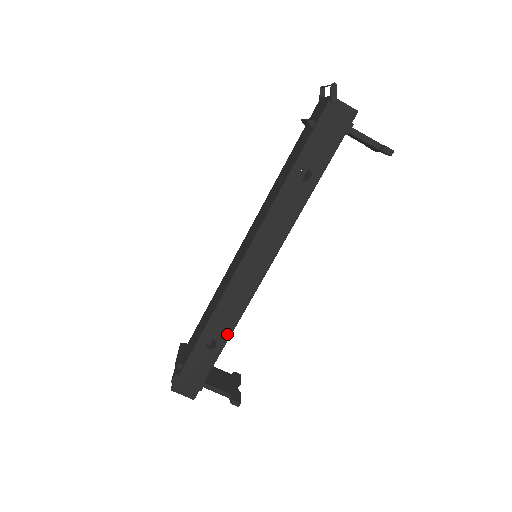
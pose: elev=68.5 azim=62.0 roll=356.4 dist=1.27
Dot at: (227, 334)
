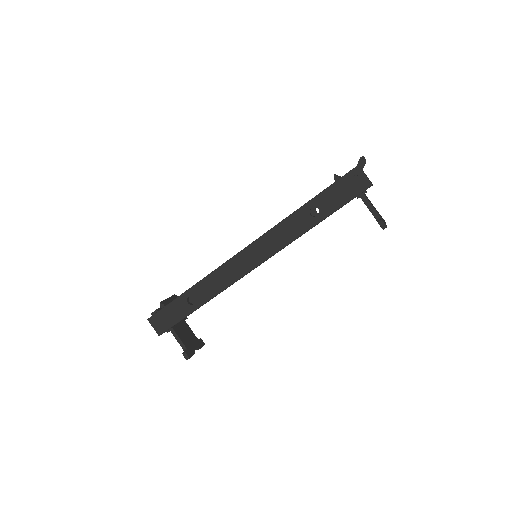
Dot at: (205, 299)
